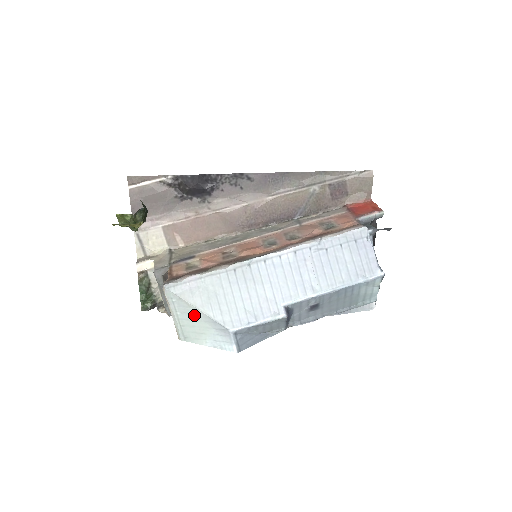
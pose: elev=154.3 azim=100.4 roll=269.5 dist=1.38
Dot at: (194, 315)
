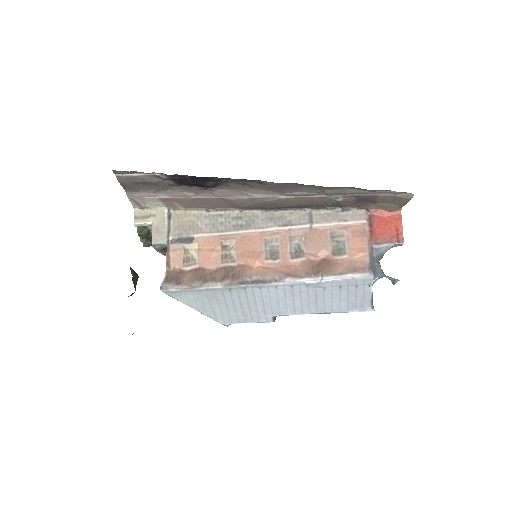
Dot at: occluded
